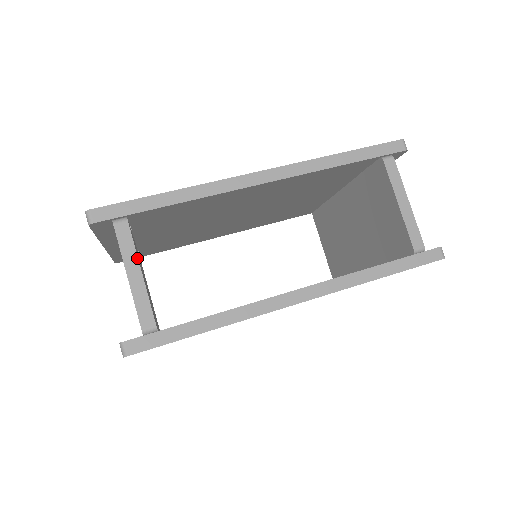
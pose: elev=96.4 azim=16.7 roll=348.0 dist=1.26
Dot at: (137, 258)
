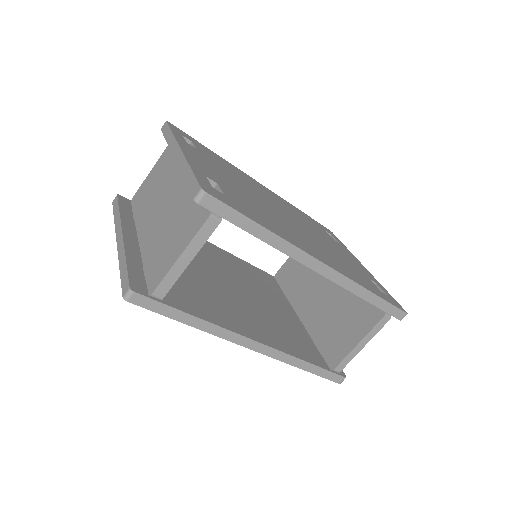
Dot at: (198, 251)
